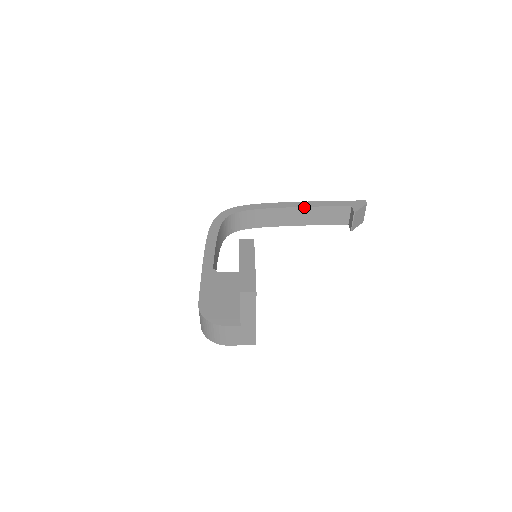
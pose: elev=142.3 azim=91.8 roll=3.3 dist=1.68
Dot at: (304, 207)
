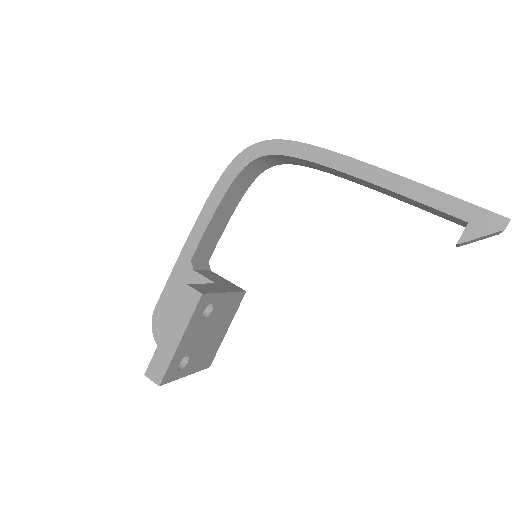
Dot at: (380, 186)
